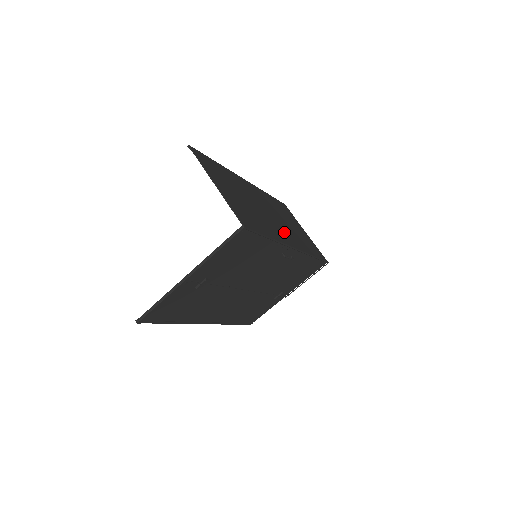
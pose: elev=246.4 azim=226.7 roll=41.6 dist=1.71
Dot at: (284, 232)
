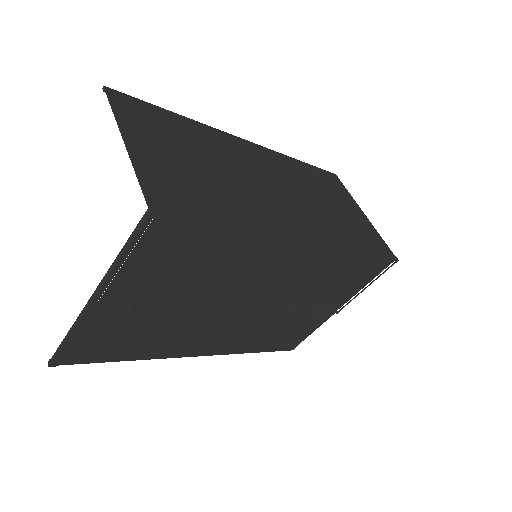
Dot at: (295, 216)
